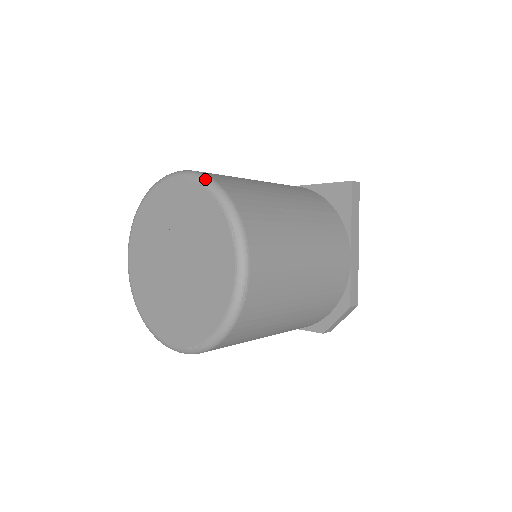
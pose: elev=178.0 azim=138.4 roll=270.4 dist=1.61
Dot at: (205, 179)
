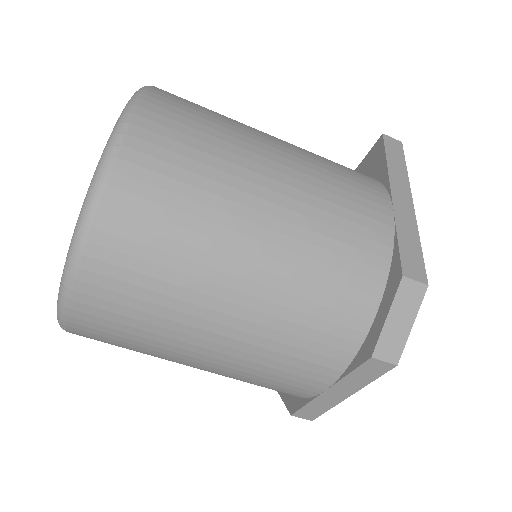
Dot at: occluded
